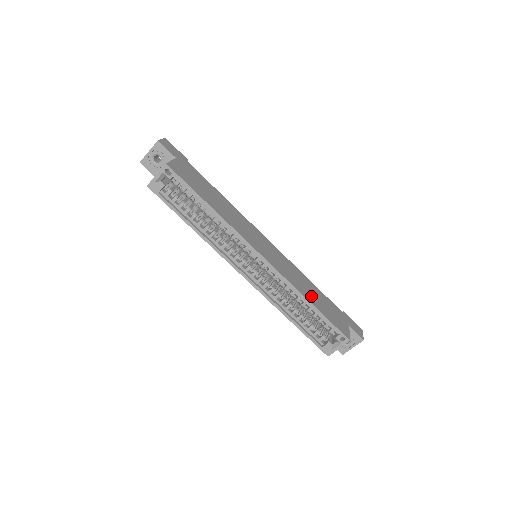
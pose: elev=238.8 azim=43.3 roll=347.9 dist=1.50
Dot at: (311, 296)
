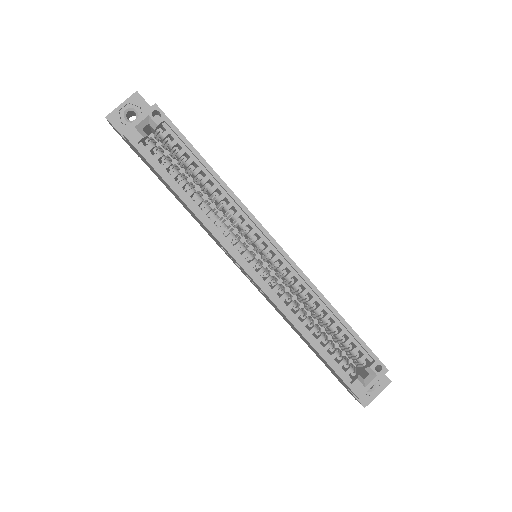
Dot at: occluded
